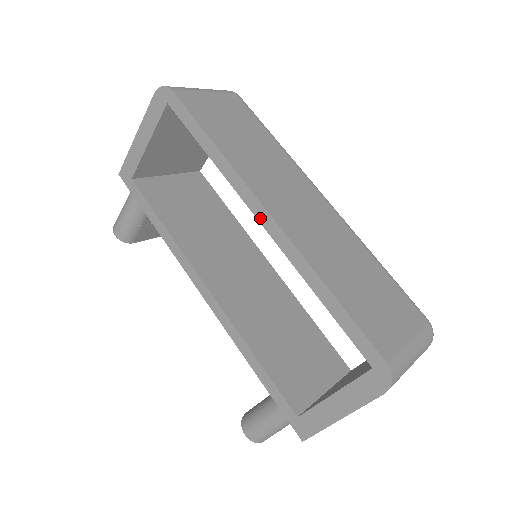
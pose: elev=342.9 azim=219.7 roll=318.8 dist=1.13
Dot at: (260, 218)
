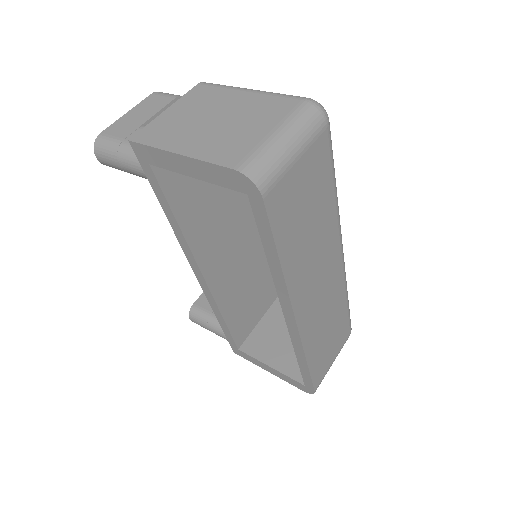
Dot at: (286, 316)
